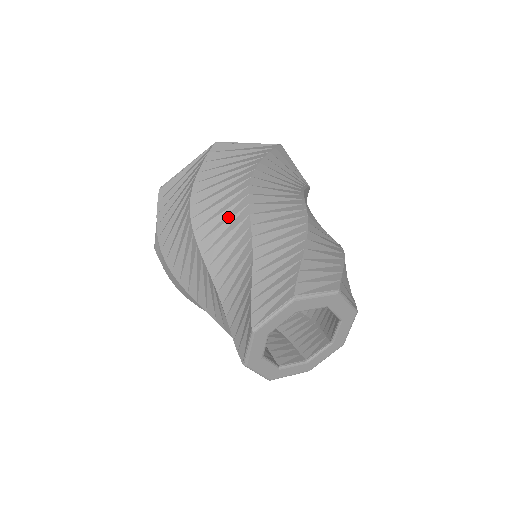
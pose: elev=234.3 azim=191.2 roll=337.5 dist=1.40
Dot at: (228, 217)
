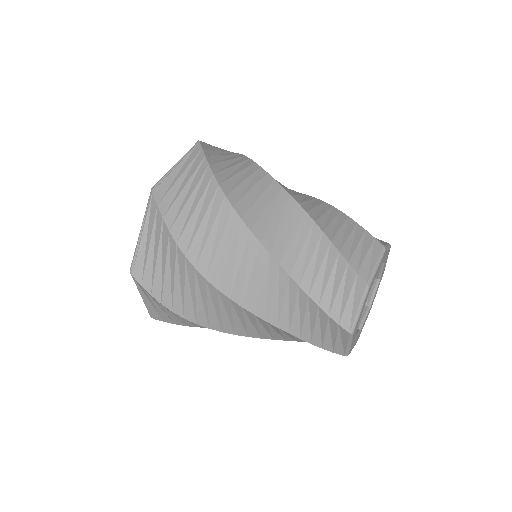
Dot at: (268, 201)
